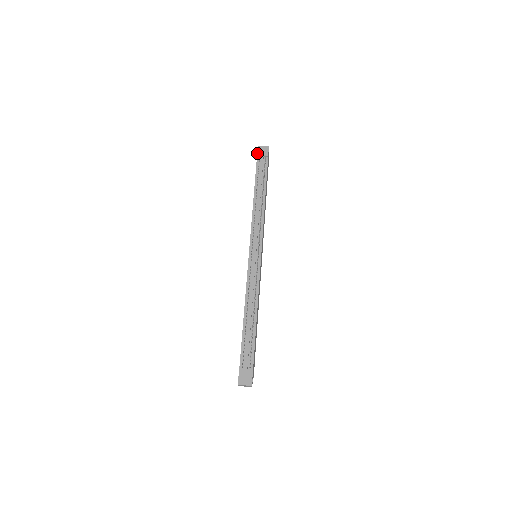
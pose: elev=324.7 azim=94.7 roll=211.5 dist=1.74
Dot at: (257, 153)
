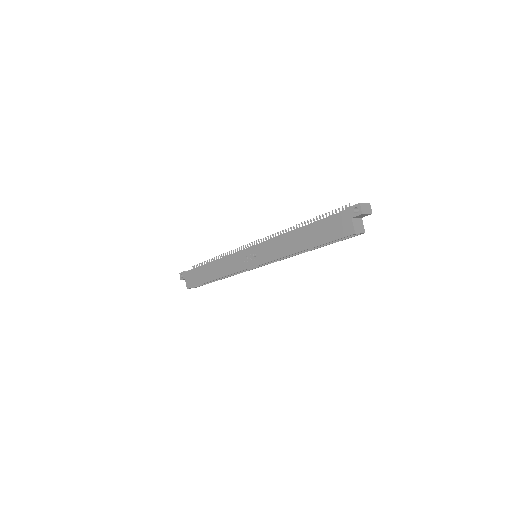
Dot at: (184, 271)
